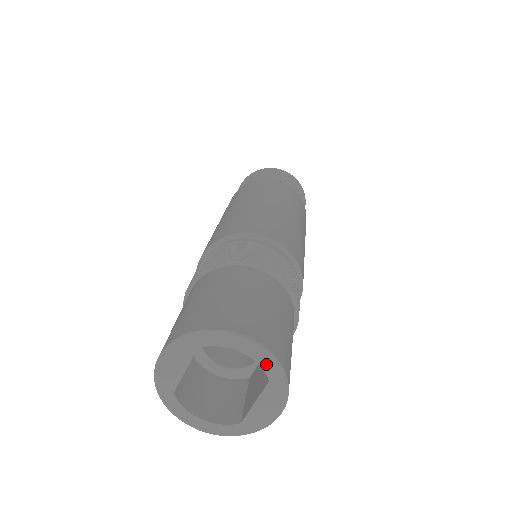
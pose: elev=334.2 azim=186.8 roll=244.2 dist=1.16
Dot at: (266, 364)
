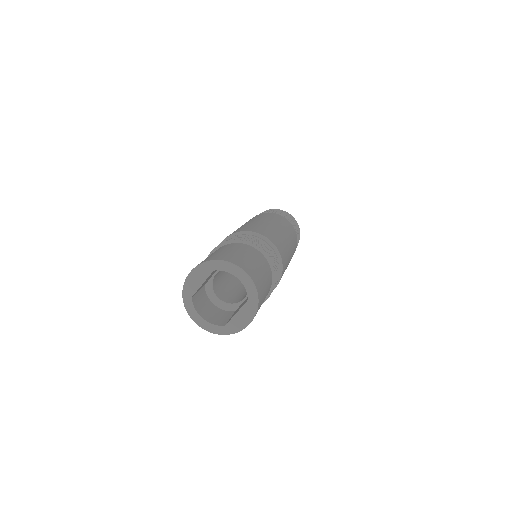
Dot at: (249, 288)
